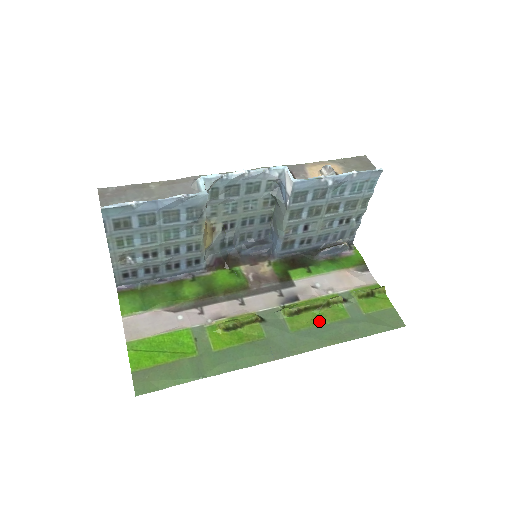
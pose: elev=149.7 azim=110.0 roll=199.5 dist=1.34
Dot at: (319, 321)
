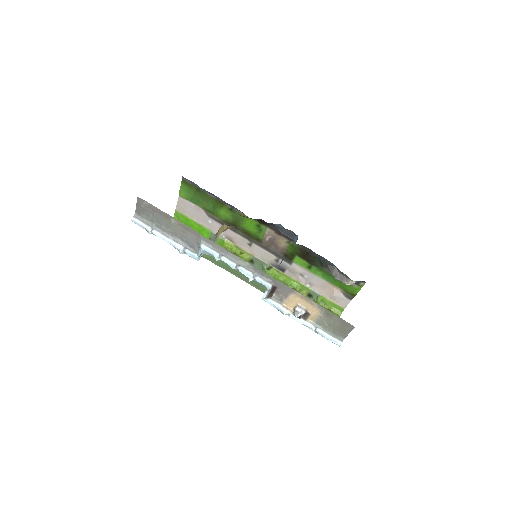
Dot at: occluded
